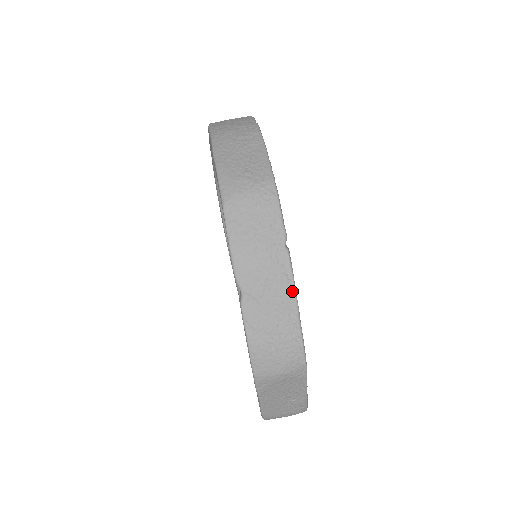
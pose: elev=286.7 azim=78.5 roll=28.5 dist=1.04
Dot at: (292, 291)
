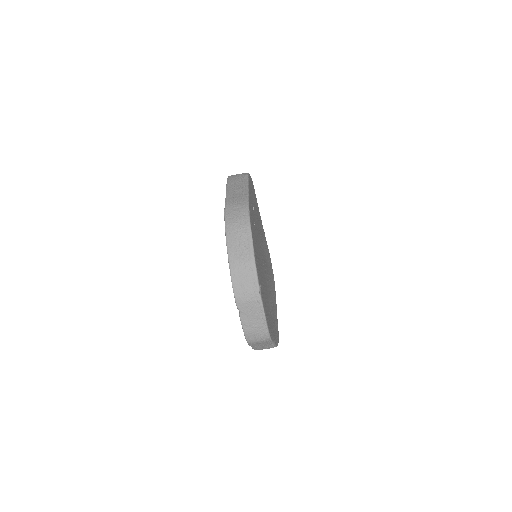
Dot at: (262, 311)
